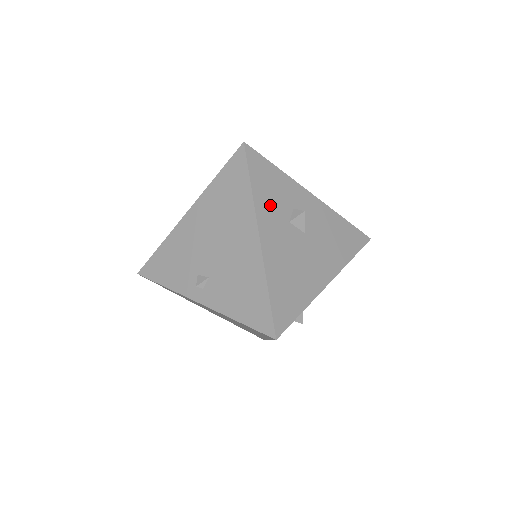
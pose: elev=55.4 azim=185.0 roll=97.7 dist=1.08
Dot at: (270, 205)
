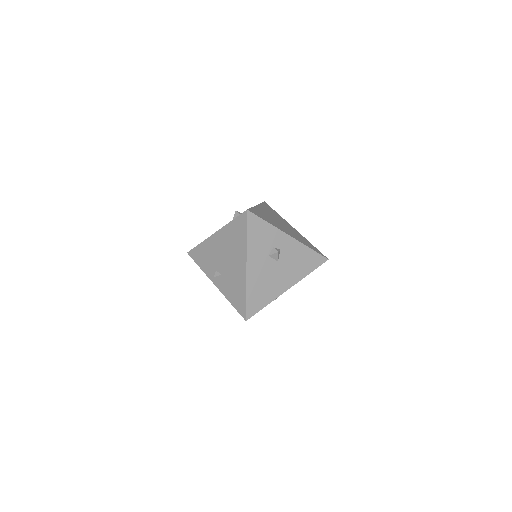
Dot at: (257, 247)
